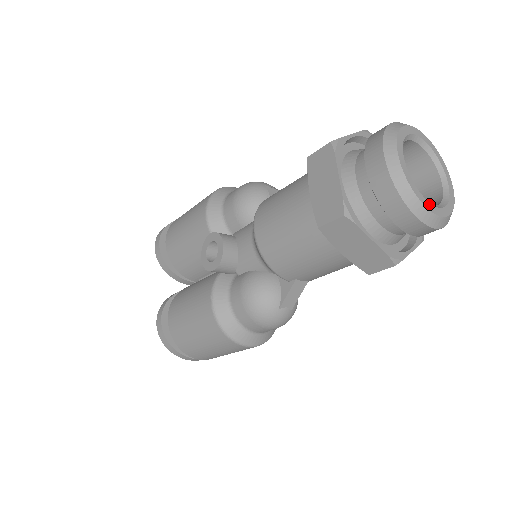
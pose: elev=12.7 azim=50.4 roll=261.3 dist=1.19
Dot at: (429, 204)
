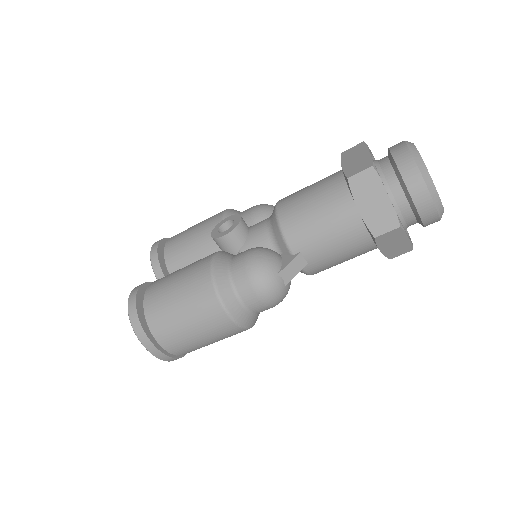
Dot at: (433, 183)
